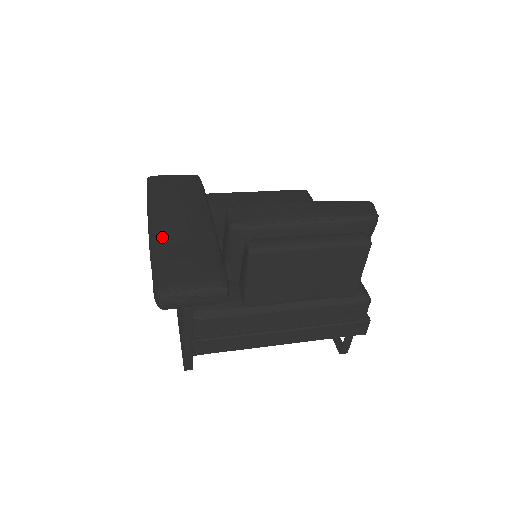
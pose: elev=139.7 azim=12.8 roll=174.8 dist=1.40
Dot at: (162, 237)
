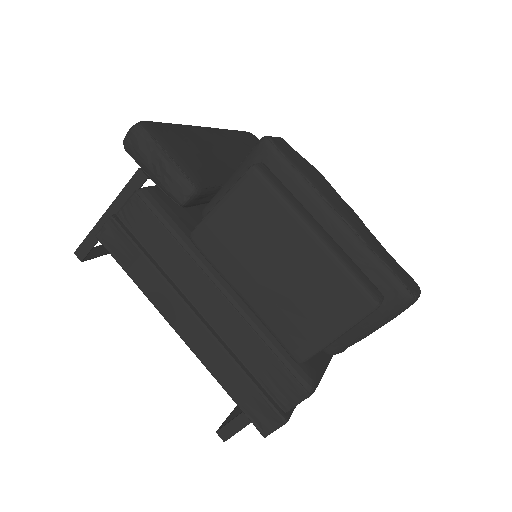
Dot at: (203, 132)
